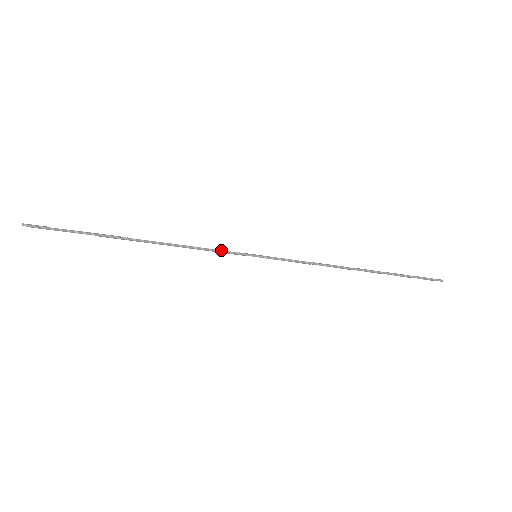
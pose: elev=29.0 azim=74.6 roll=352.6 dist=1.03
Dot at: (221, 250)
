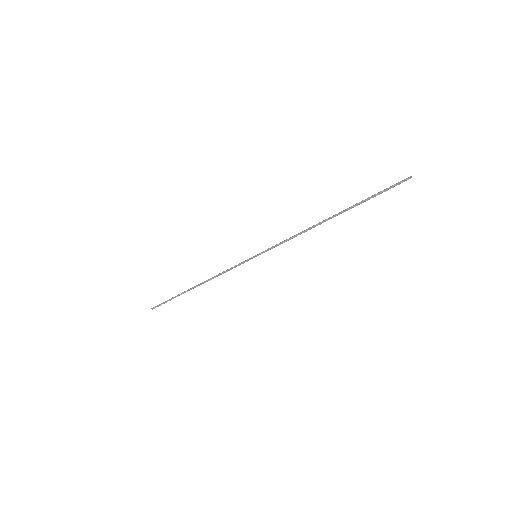
Dot at: (235, 265)
